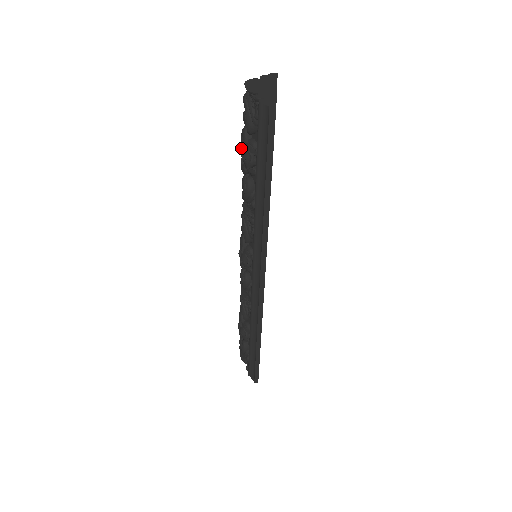
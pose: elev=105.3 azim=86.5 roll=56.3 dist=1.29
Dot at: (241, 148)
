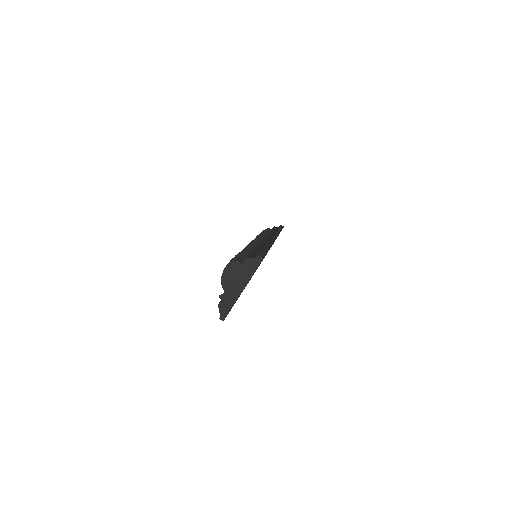
Dot at: occluded
